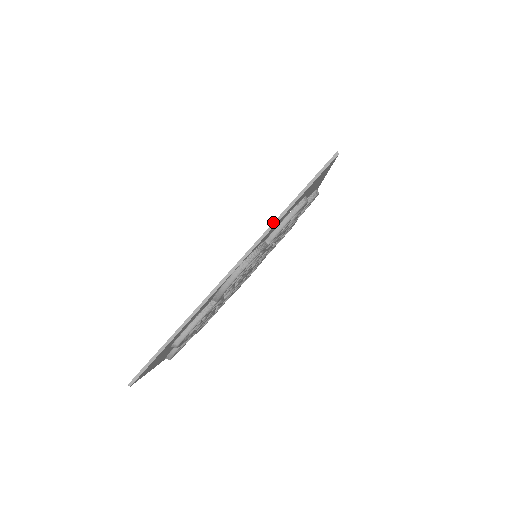
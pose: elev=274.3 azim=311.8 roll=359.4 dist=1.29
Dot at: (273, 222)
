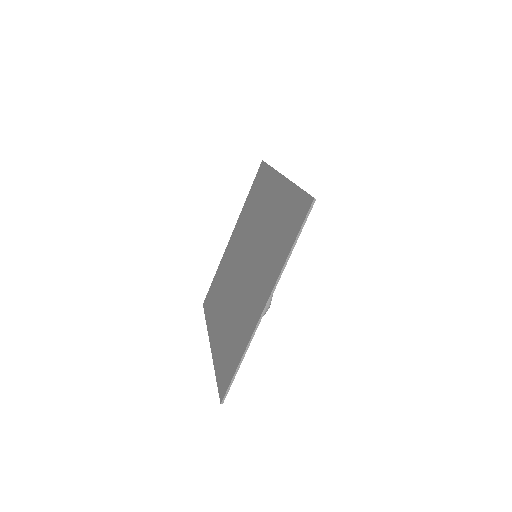
Dot at: (282, 268)
